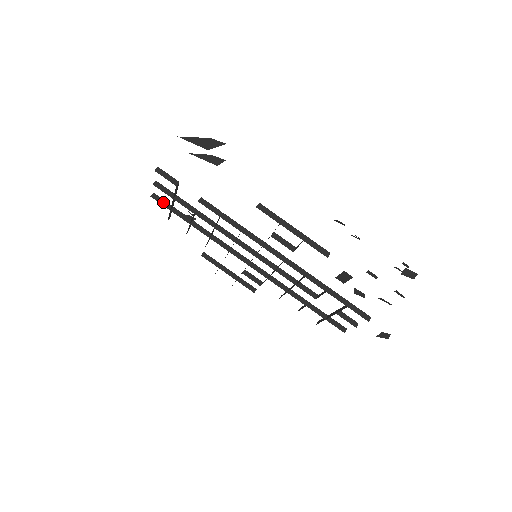
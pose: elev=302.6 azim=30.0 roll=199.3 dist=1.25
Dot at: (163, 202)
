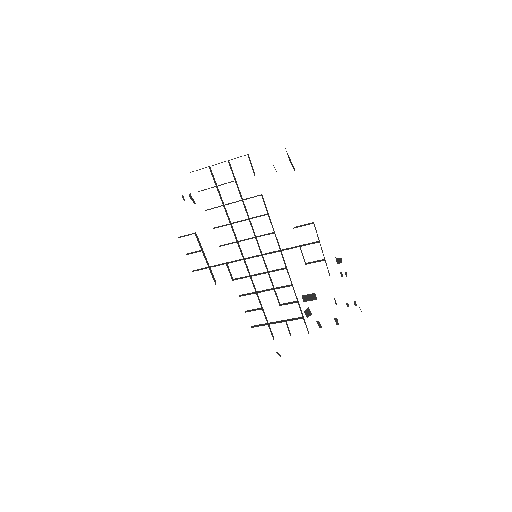
Dot at: occluded
